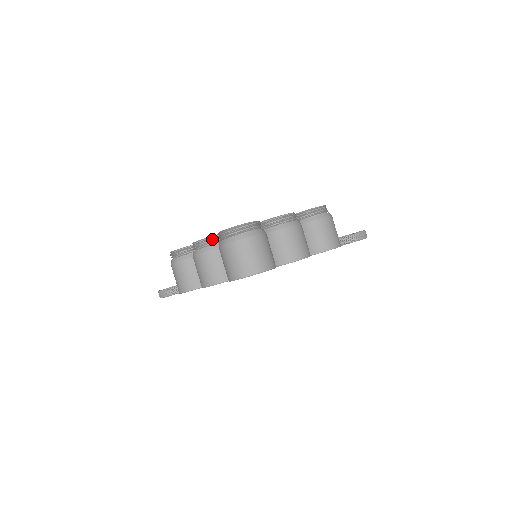
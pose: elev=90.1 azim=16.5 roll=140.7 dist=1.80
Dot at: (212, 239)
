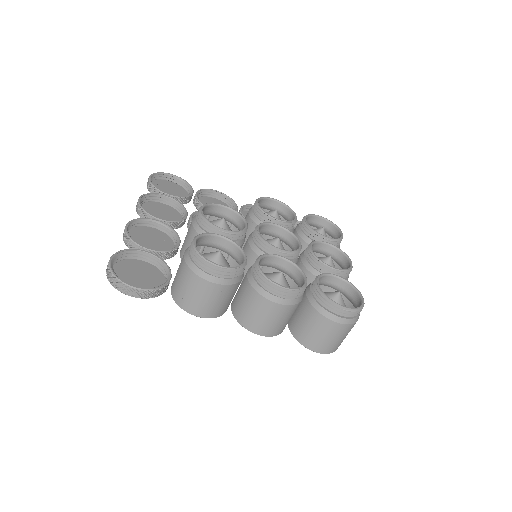
Dot at: (303, 289)
